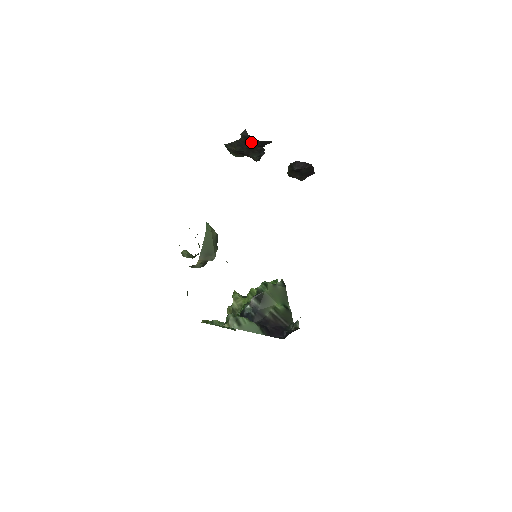
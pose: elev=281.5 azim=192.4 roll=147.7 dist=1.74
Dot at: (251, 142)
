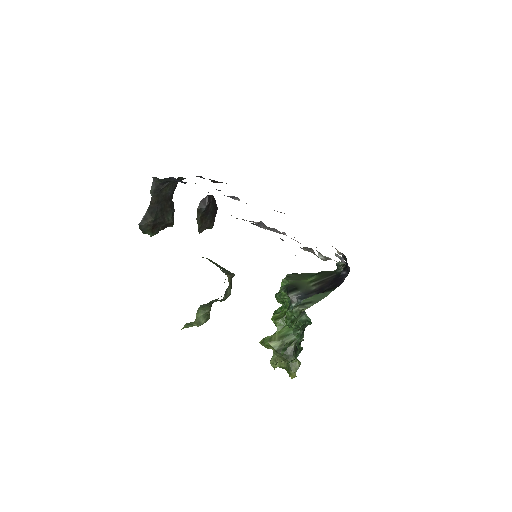
Dot at: (162, 197)
